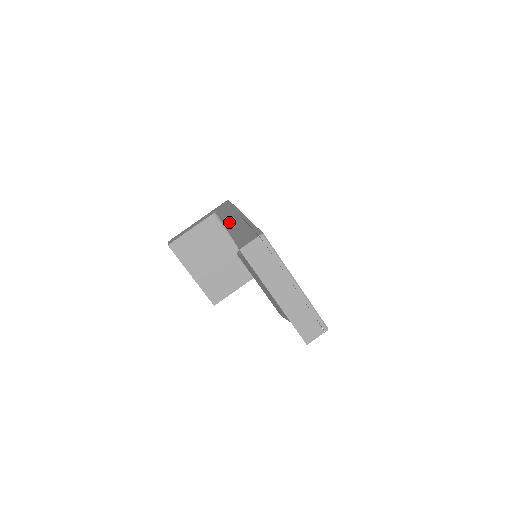
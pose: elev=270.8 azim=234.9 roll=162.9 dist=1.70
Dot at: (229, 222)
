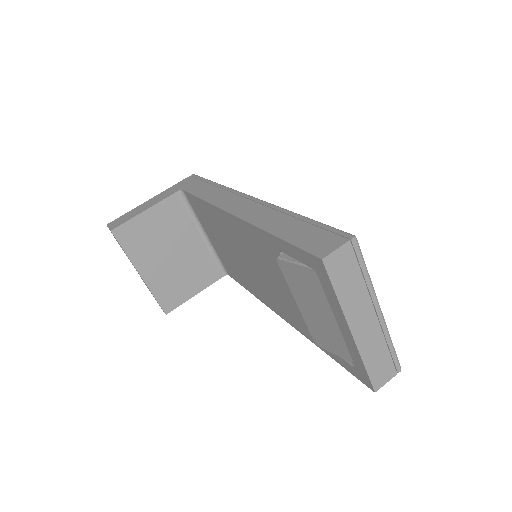
Dot at: (236, 208)
